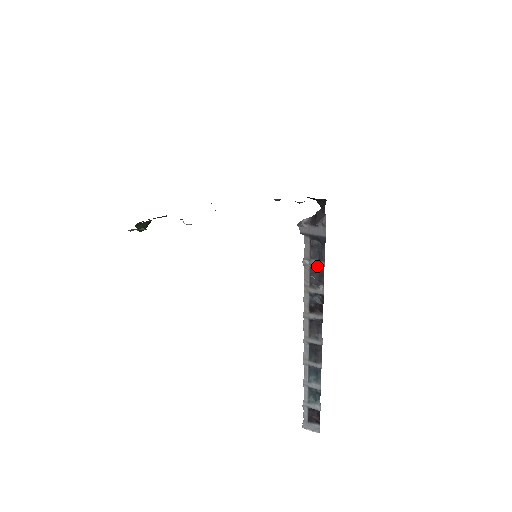
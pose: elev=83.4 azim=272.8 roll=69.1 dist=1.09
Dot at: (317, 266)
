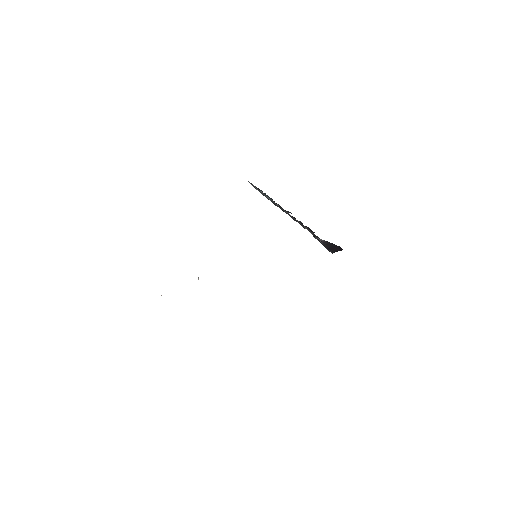
Dot at: occluded
